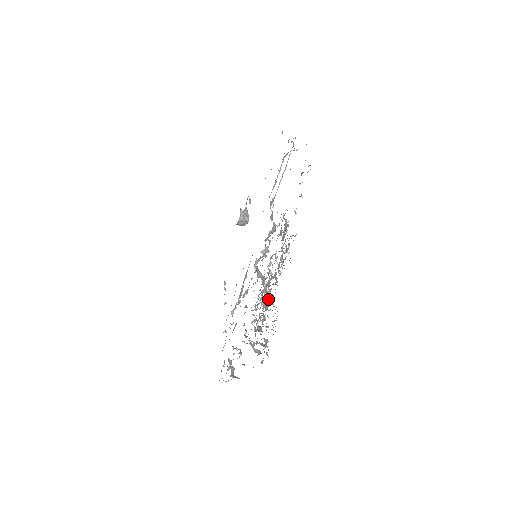
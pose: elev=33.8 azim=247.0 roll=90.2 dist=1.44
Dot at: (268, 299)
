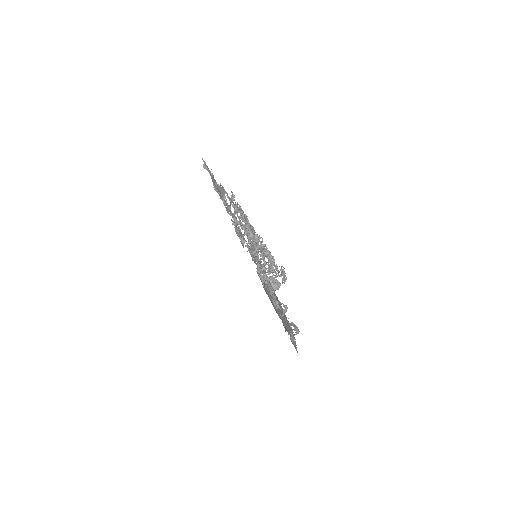
Dot at: occluded
